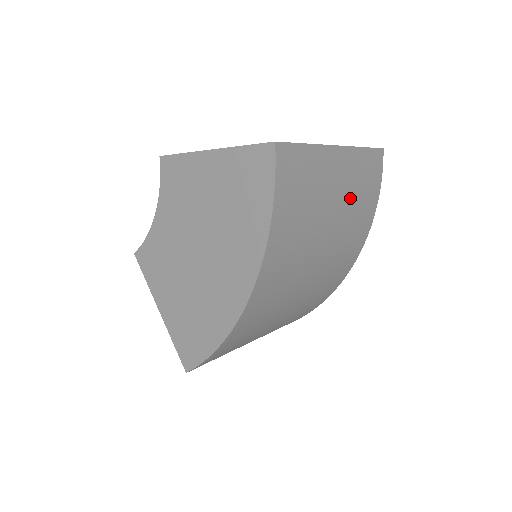
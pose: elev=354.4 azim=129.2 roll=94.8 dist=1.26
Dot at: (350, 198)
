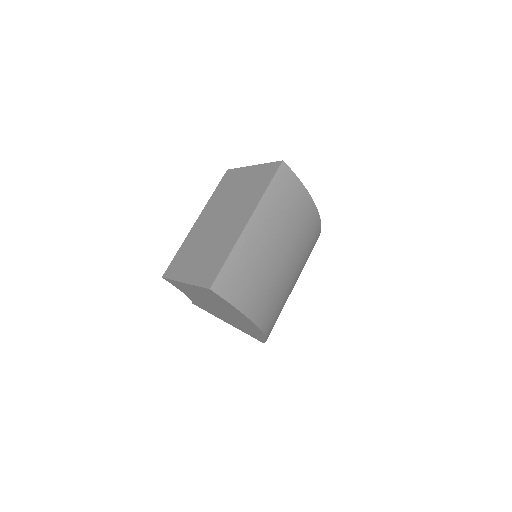
Dot at: (280, 225)
